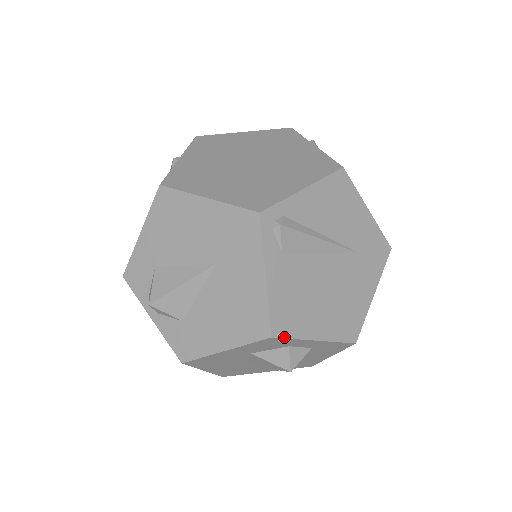
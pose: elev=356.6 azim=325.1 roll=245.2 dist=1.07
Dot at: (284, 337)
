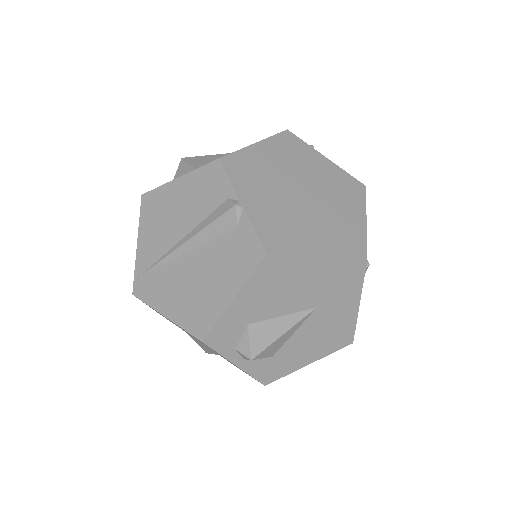
Dot at: occluded
